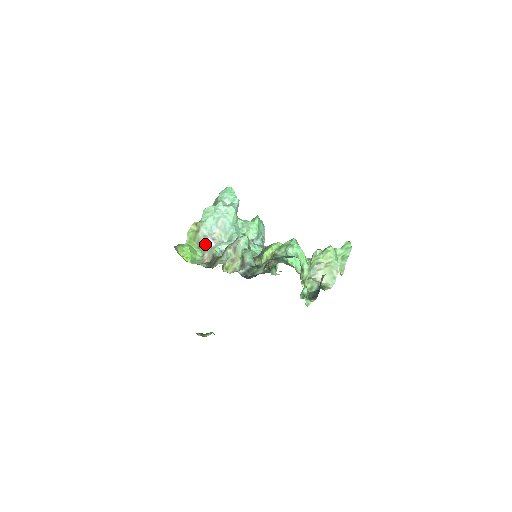
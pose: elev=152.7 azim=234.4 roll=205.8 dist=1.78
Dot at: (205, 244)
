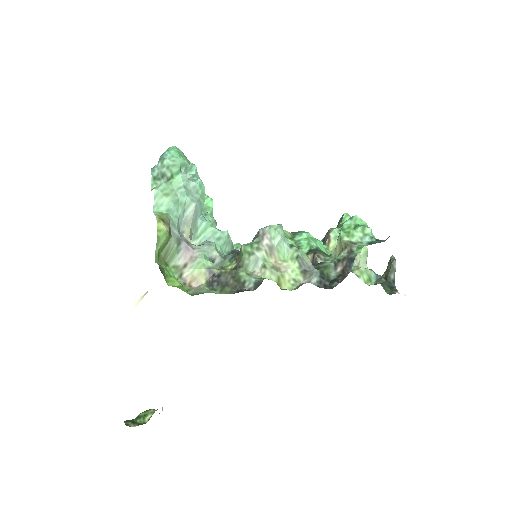
Dot at: (180, 254)
